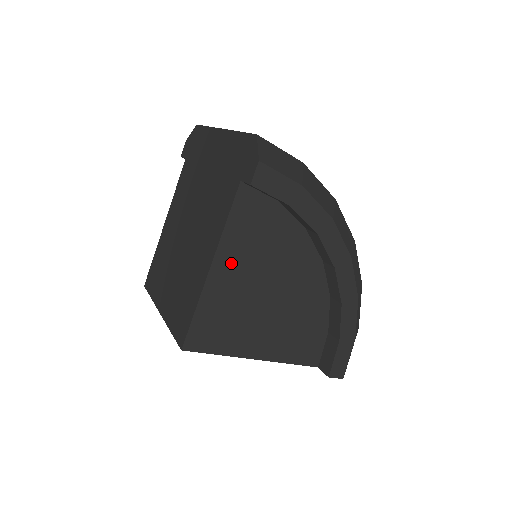
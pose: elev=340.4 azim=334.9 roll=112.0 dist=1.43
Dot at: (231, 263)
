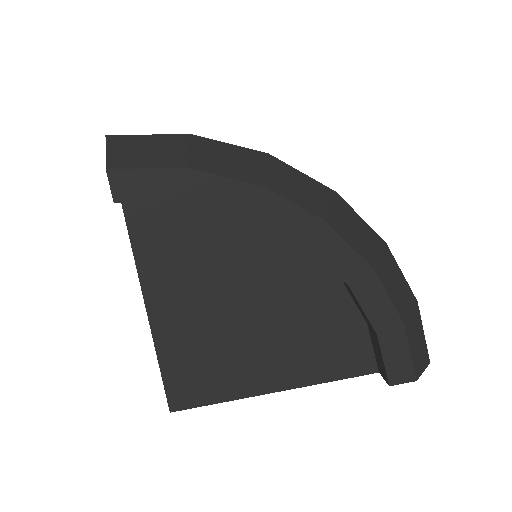
Dot at: (170, 296)
